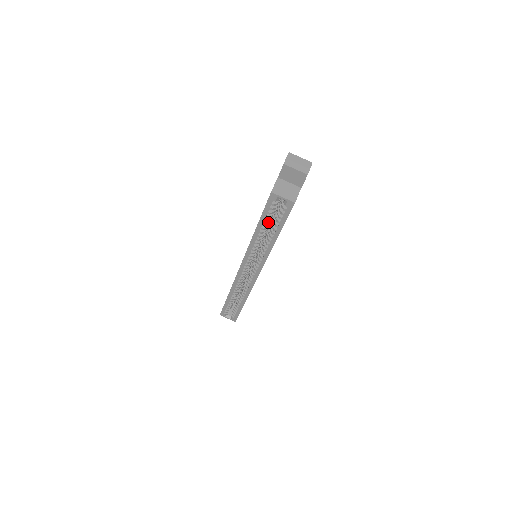
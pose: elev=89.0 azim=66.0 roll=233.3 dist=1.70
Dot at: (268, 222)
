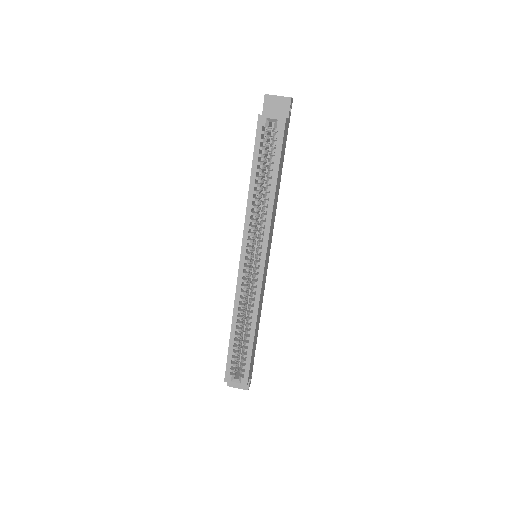
Dot at: (262, 169)
